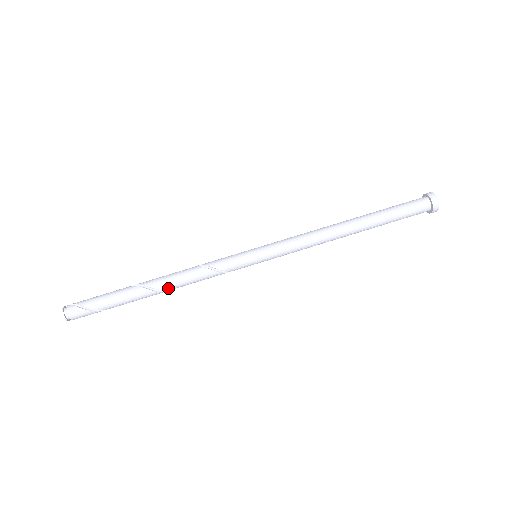
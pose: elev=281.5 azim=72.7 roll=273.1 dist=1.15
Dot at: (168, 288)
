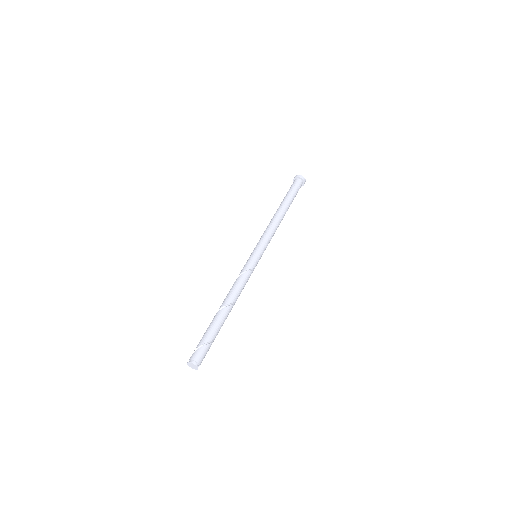
Dot at: (230, 300)
